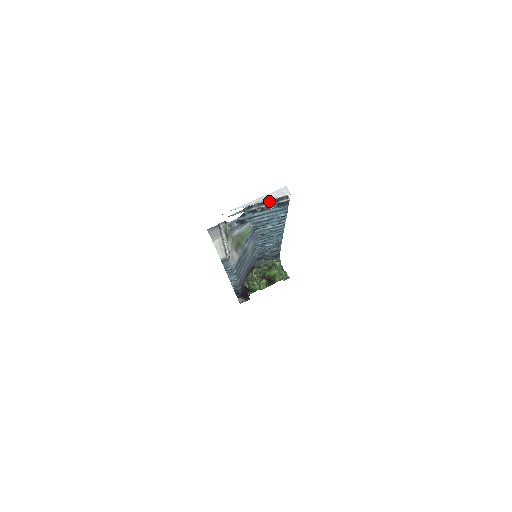
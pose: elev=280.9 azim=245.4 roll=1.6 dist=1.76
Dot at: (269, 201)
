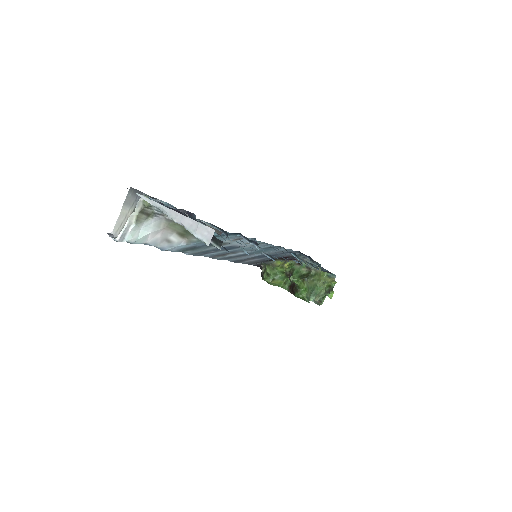
Dot at: occluded
